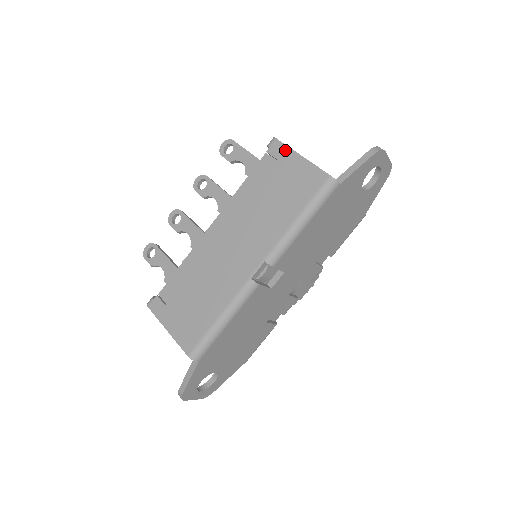
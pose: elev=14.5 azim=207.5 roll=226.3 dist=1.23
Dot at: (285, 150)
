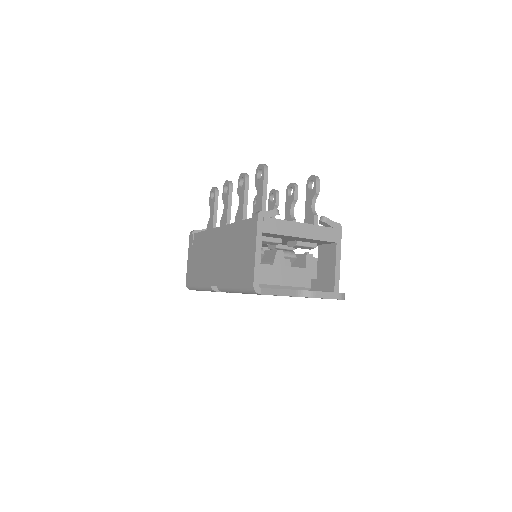
Dot at: (255, 232)
